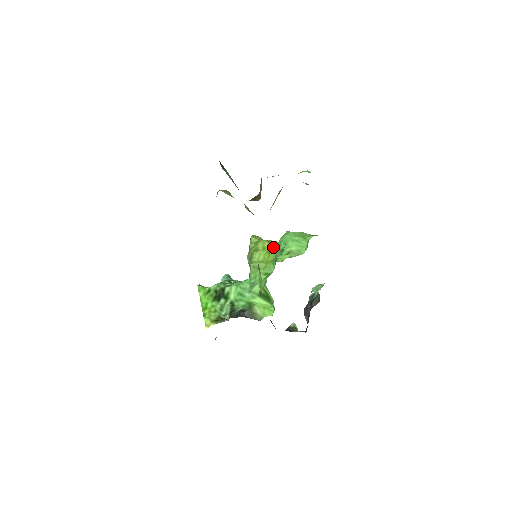
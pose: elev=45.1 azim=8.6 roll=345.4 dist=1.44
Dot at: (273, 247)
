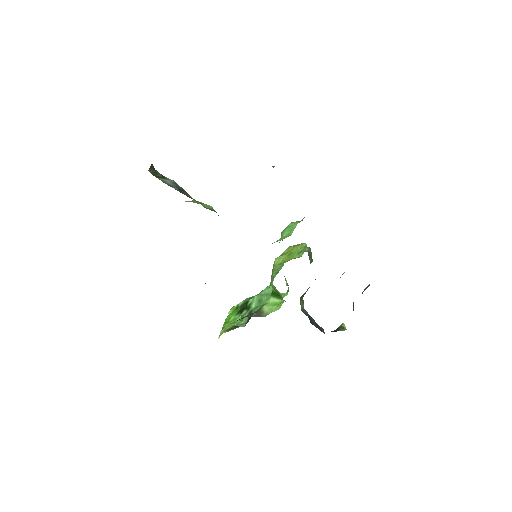
Dot at: (296, 248)
